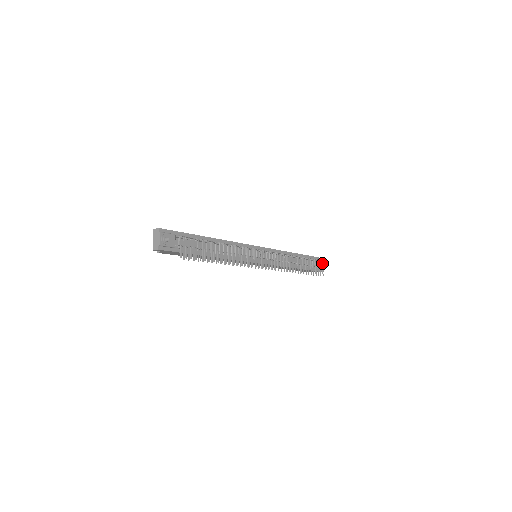
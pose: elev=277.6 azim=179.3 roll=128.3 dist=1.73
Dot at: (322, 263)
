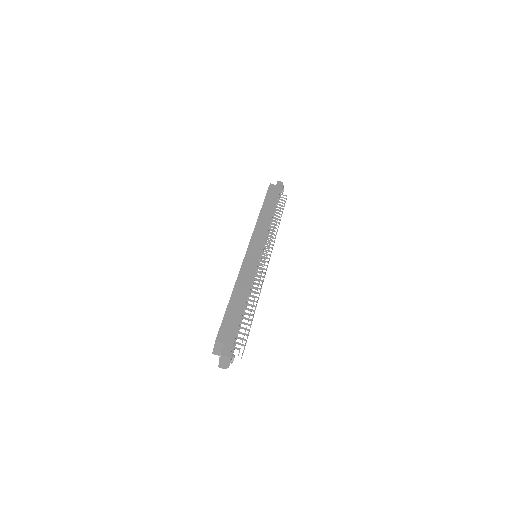
Dot at: (286, 199)
